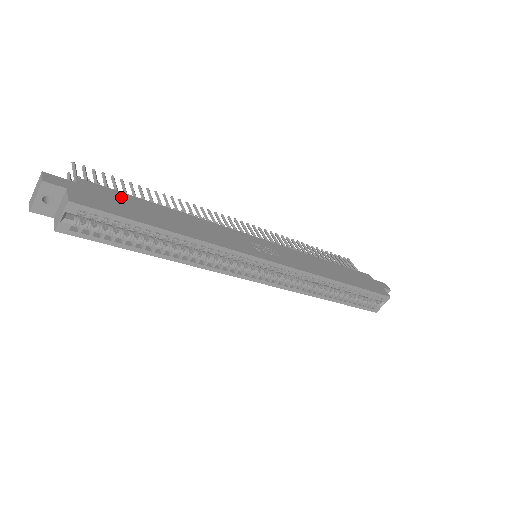
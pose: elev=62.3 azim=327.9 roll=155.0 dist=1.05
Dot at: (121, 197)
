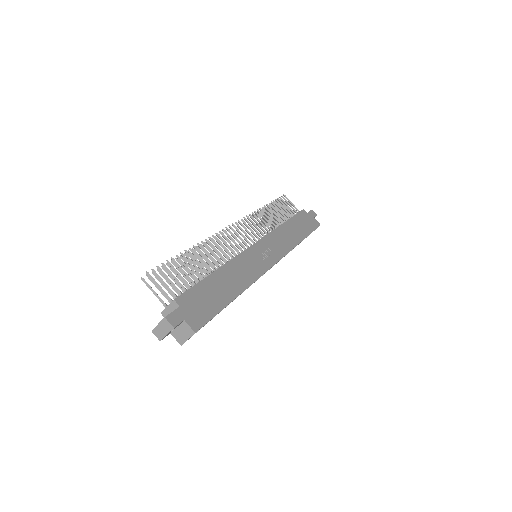
Dot at: (199, 292)
